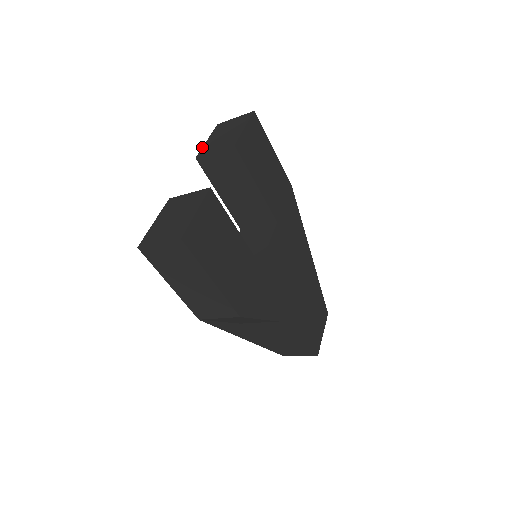
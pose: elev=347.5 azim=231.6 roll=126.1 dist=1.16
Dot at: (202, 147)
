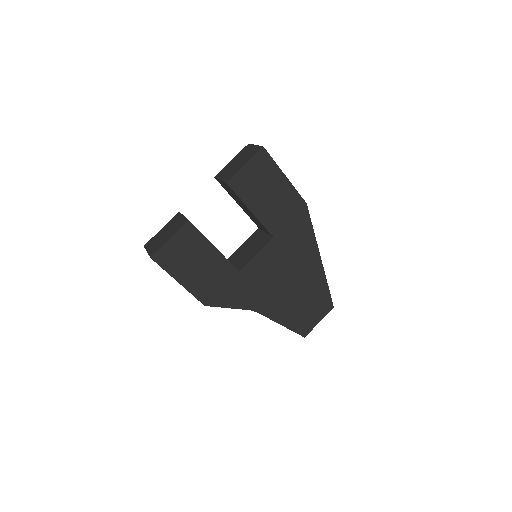
Dot at: (224, 167)
